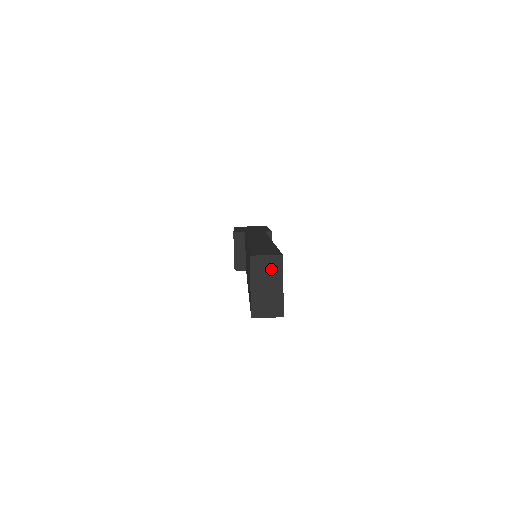
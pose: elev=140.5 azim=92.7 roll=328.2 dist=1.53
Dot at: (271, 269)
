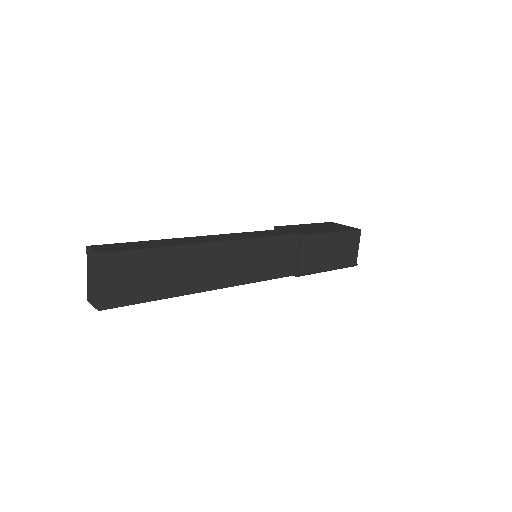
Dot at: (94, 263)
